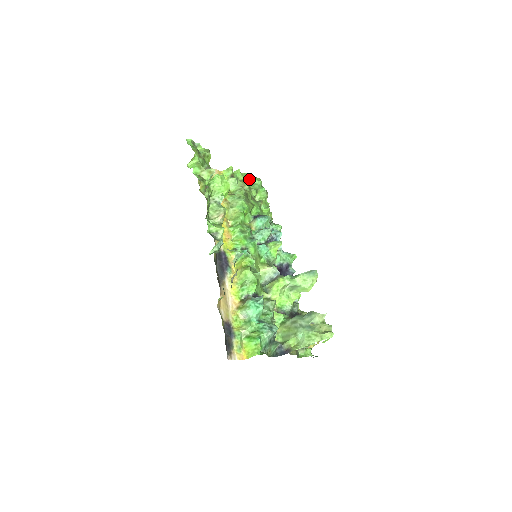
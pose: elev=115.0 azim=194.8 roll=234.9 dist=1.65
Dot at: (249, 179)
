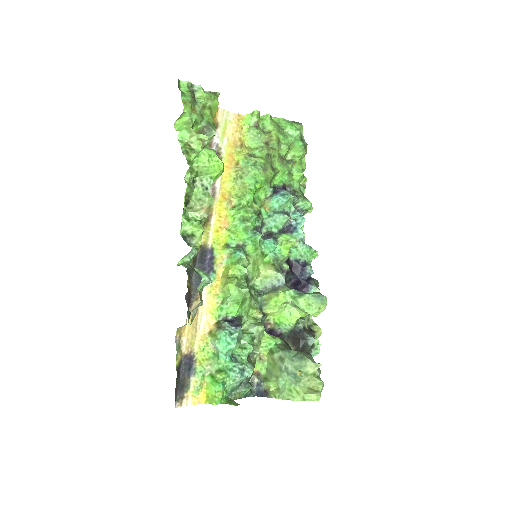
Dot at: (283, 127)
